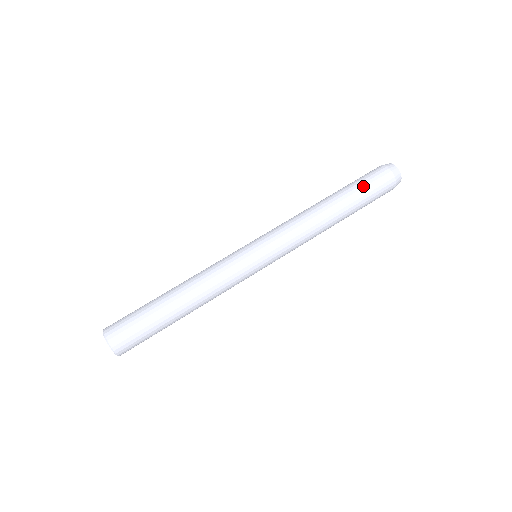
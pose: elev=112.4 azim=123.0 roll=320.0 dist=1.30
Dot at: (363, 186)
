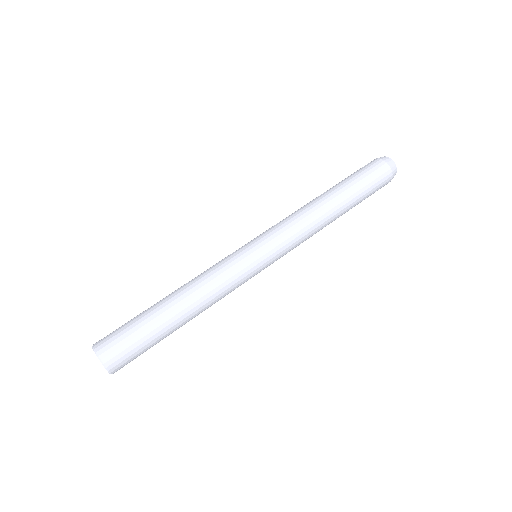
Dot at: (360, 179)
